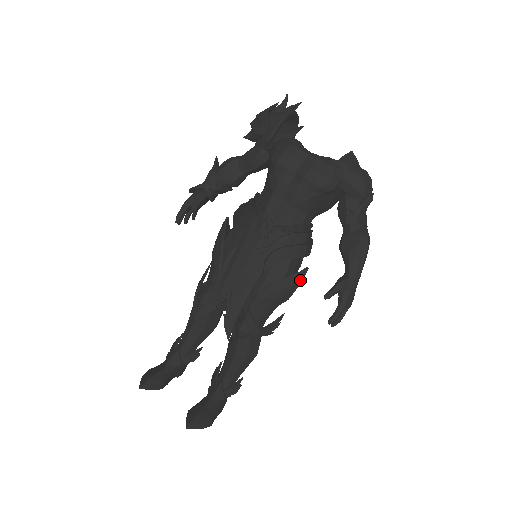
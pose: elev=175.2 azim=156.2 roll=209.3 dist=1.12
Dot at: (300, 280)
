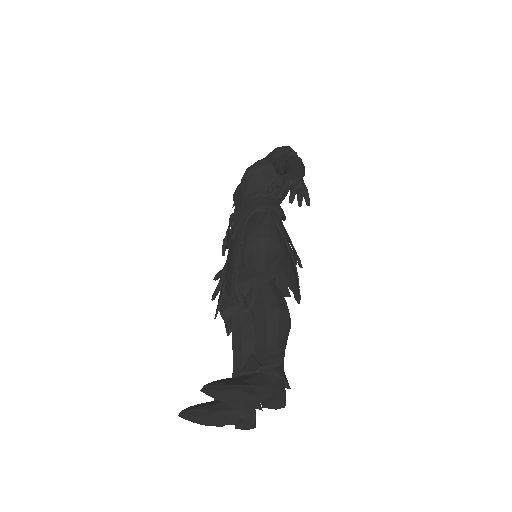
Dot at: (268, 218)
